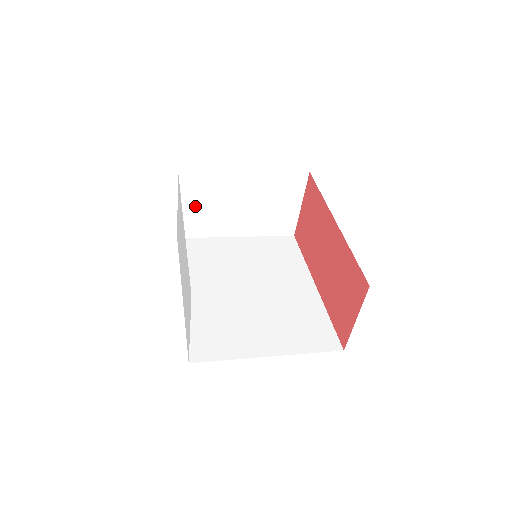
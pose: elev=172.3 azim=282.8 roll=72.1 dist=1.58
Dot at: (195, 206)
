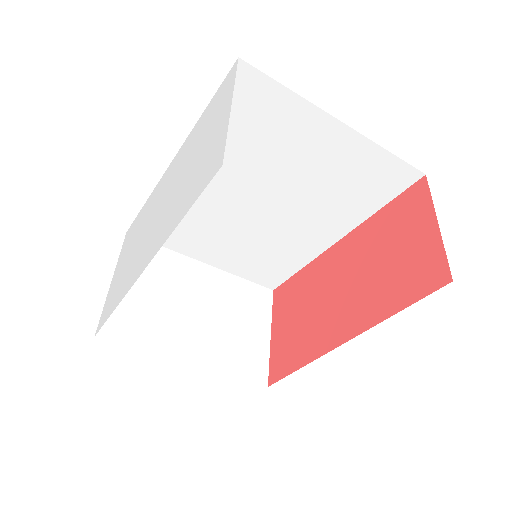
Dot at: (136, 289)
